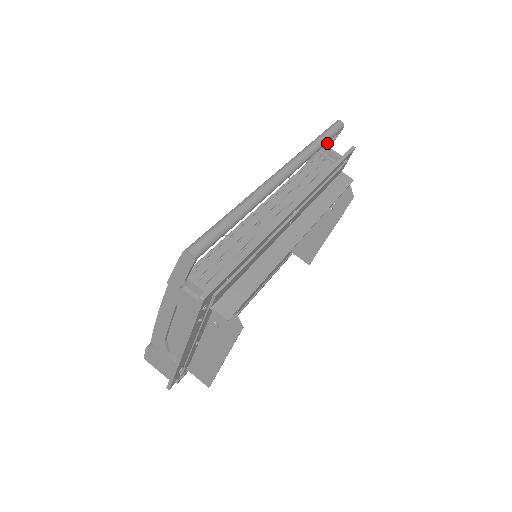
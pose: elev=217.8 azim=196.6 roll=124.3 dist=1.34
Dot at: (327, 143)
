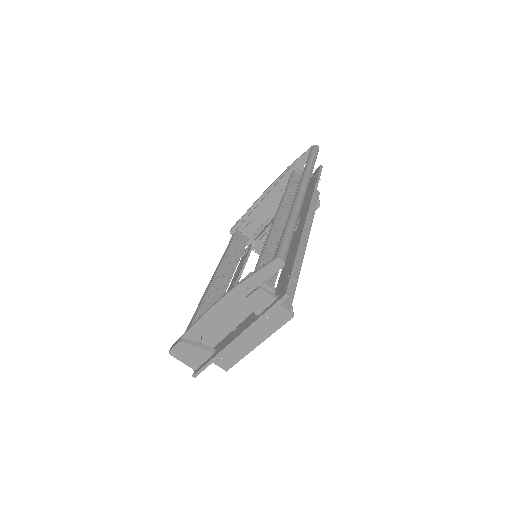
Dot at: (302, 162)
